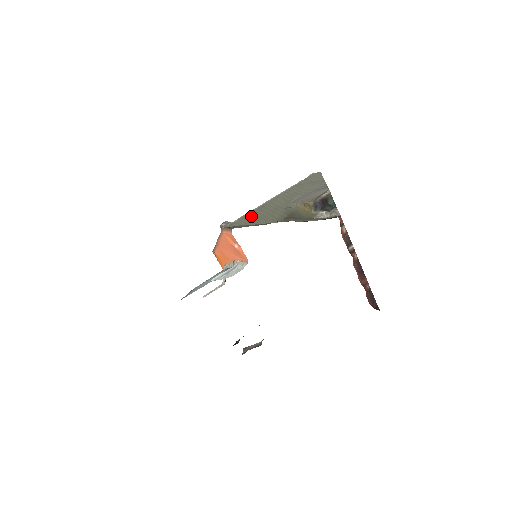
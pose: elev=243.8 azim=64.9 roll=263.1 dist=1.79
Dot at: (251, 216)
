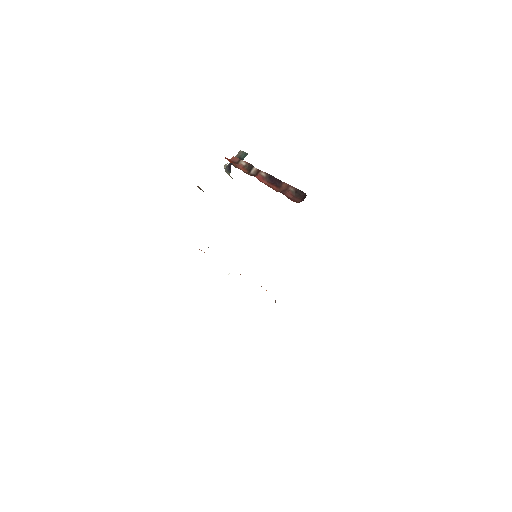
Dot at: occluded
